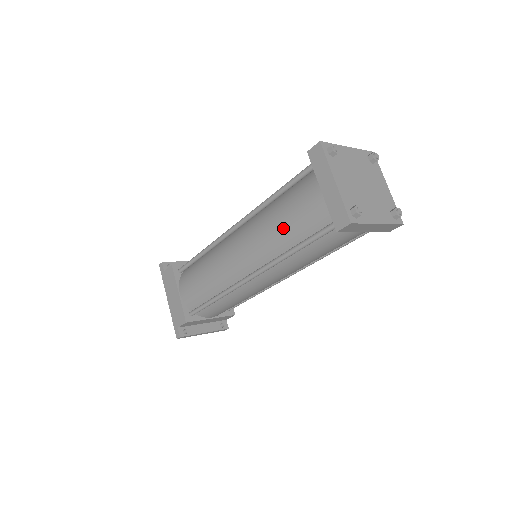
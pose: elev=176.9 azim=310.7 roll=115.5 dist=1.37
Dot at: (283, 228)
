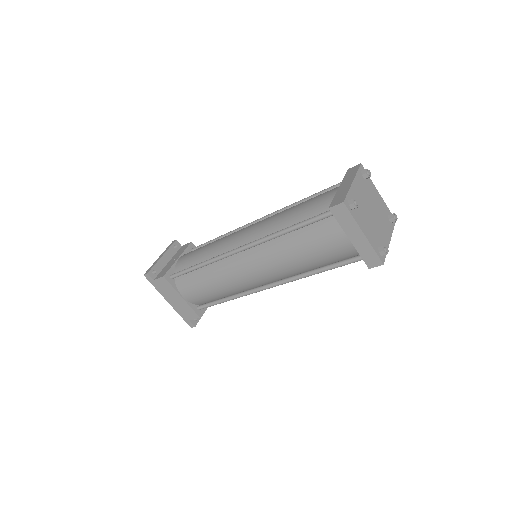
Dot at: (307, 260)
